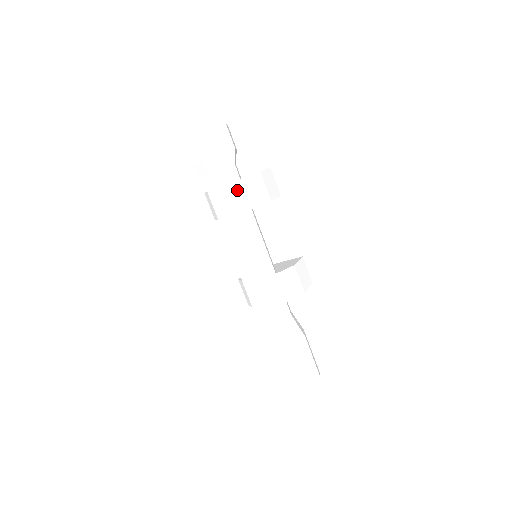
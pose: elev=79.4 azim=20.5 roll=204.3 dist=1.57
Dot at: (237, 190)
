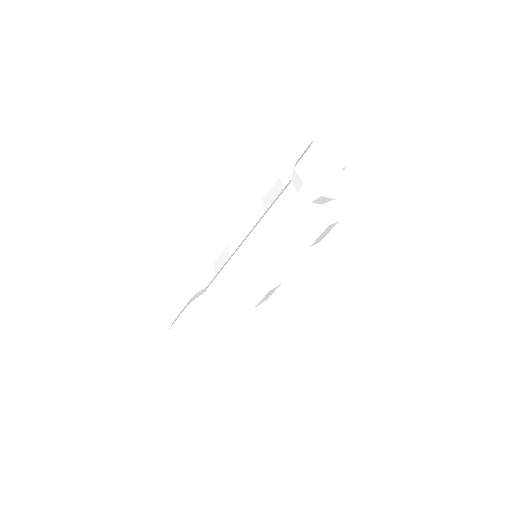
Dot at: (299, 222)
